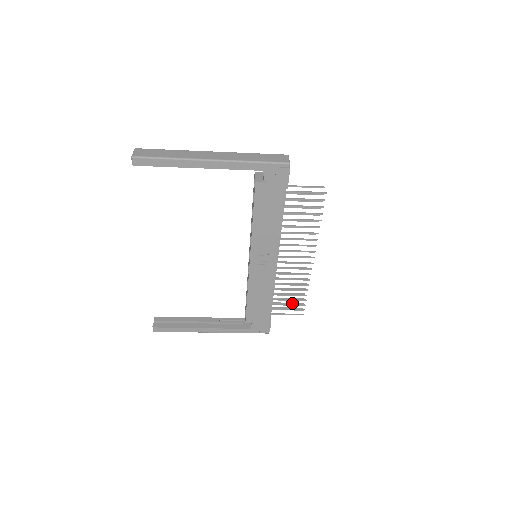
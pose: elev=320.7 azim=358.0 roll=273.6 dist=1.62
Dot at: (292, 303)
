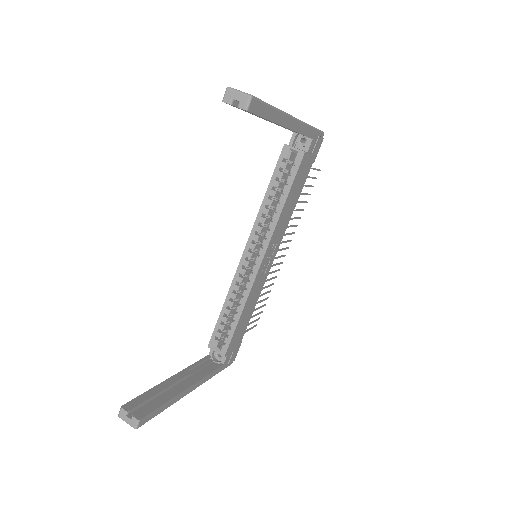
Dot at: occluded
